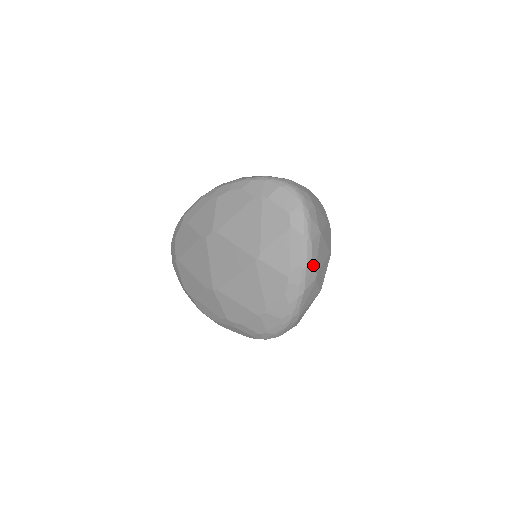
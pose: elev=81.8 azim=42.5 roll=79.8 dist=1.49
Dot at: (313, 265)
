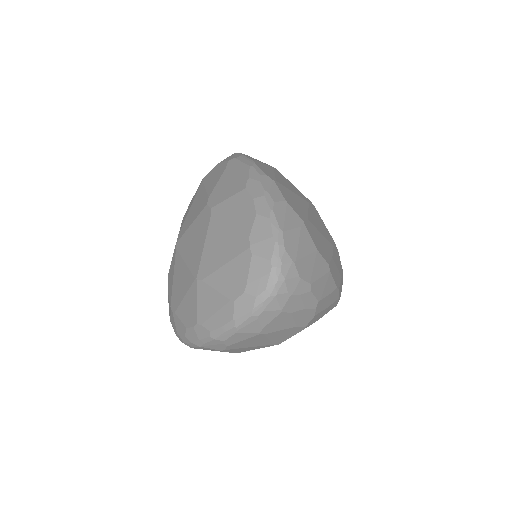
Dot at: (224, 344)
